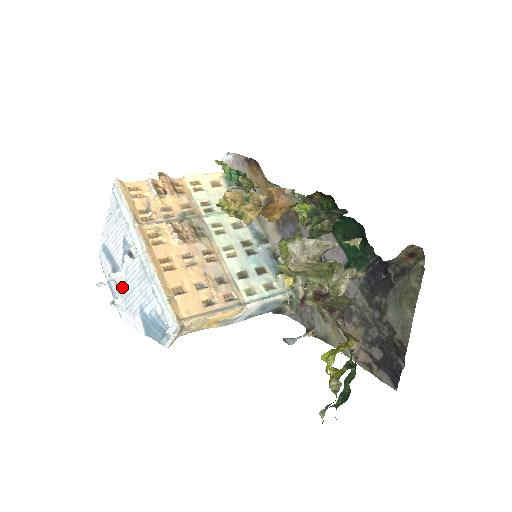
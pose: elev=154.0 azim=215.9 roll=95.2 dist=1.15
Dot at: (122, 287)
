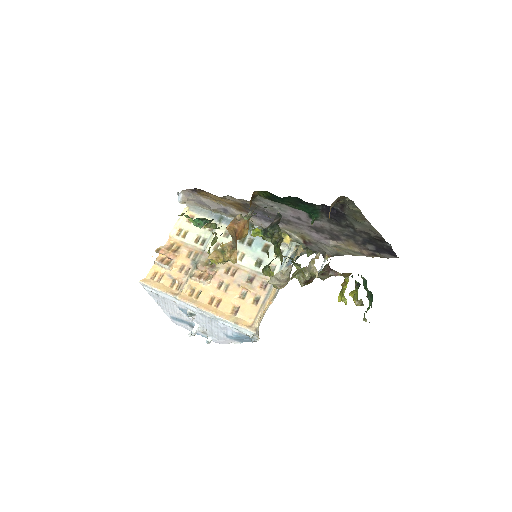
Dot at: (204, 331)
